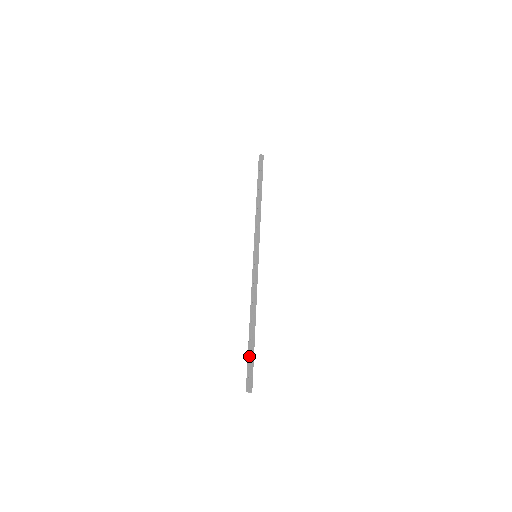
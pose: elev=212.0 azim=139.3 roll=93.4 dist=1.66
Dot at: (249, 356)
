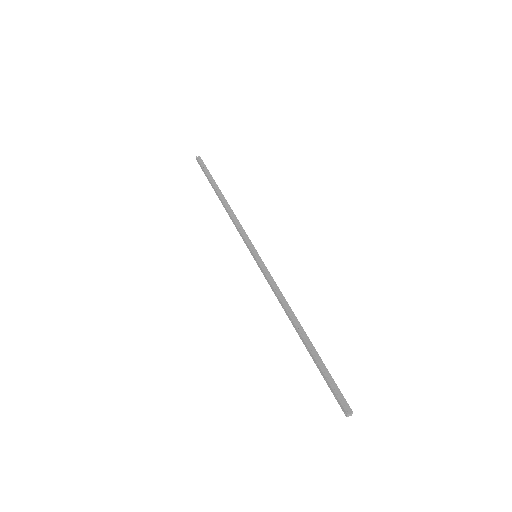
Dot at: (324, 368)
